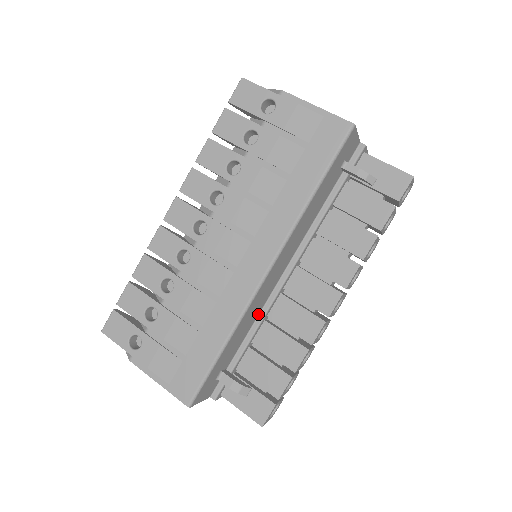
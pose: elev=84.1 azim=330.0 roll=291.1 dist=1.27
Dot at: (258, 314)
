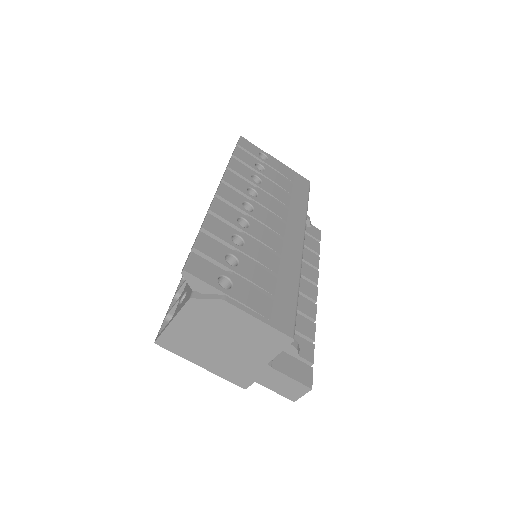
Dot at: occluded
